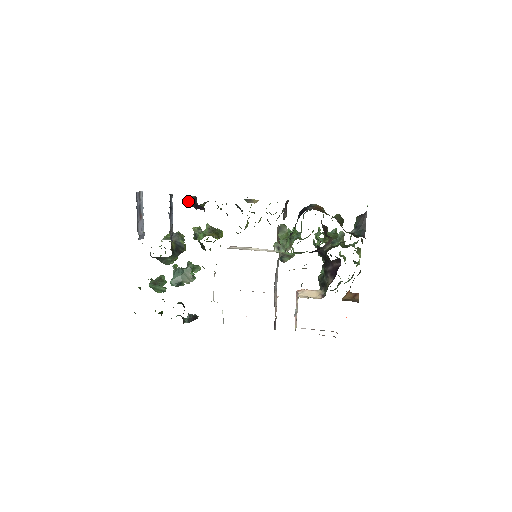
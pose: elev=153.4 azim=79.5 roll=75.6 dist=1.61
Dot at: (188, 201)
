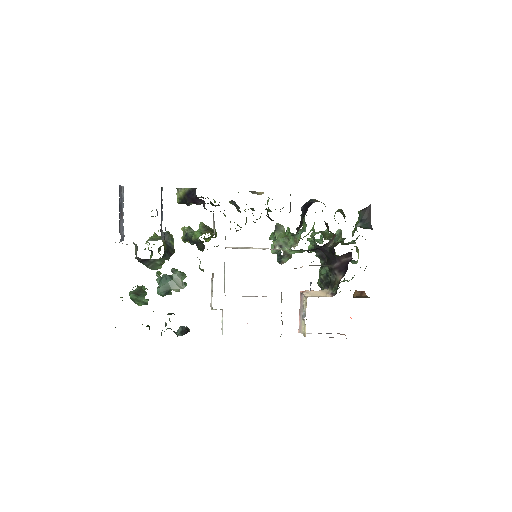
Dot at: (180, 196)
